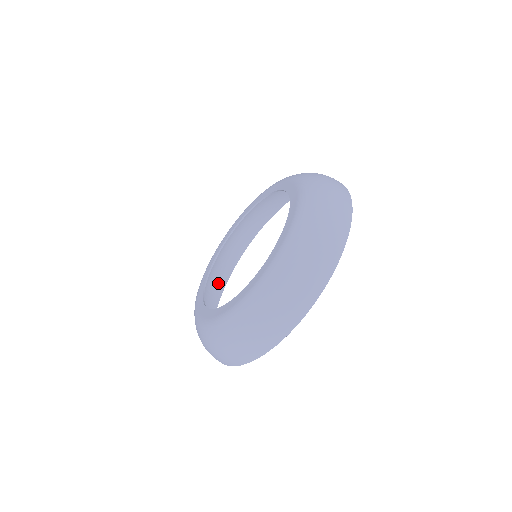
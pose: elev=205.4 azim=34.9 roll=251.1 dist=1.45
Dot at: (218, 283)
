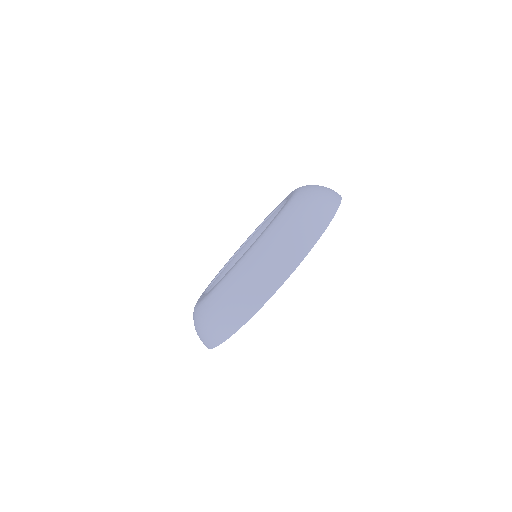
Dot at: occluded
